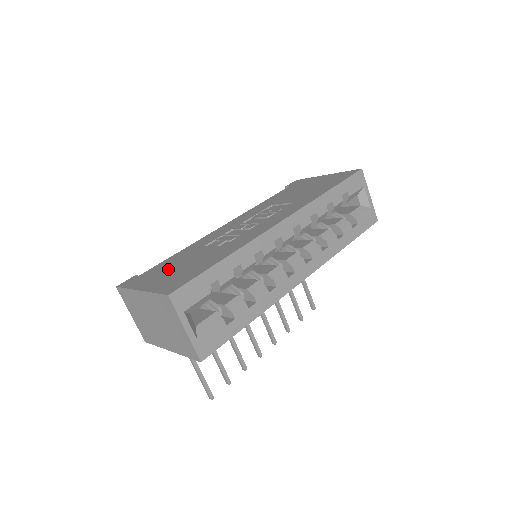
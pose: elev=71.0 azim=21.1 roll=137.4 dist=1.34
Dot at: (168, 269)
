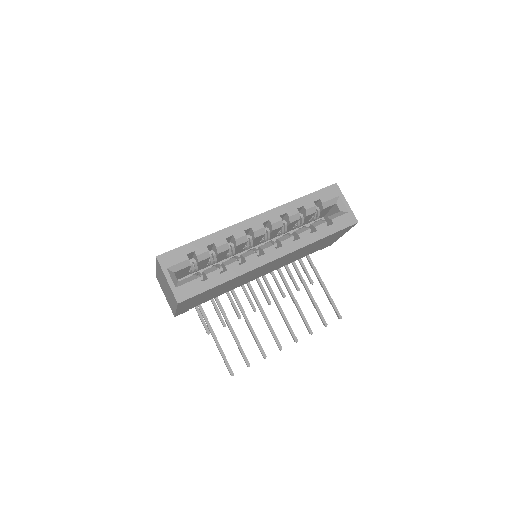
Dot at: occluded
